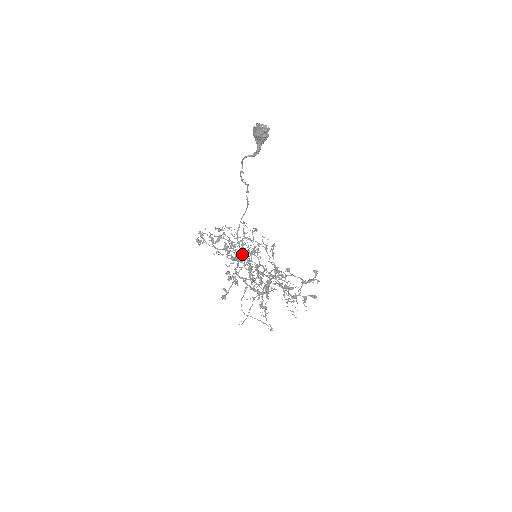
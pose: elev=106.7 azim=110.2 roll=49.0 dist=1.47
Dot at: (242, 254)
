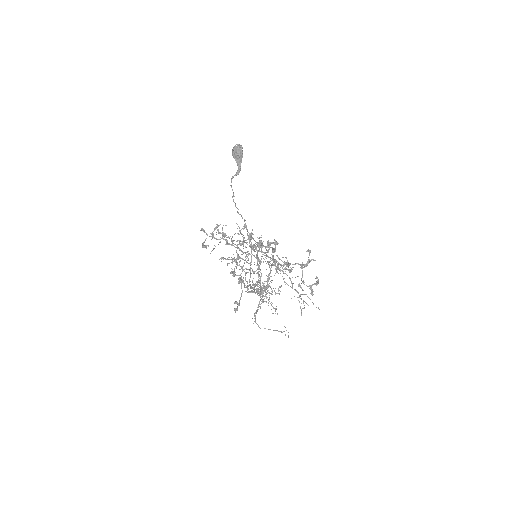
Dot at: occluded
